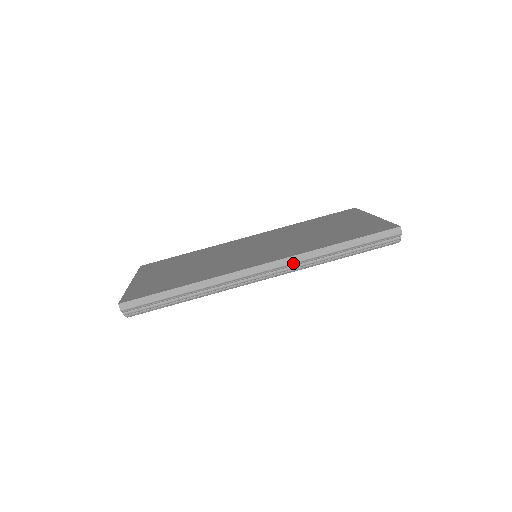
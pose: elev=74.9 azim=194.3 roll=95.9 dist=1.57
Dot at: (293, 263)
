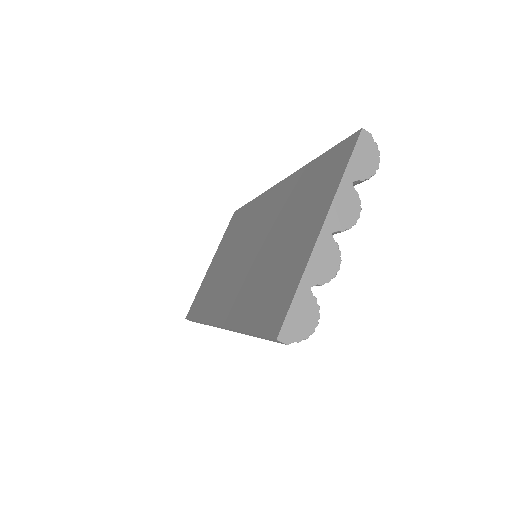
Dot at: occluded
